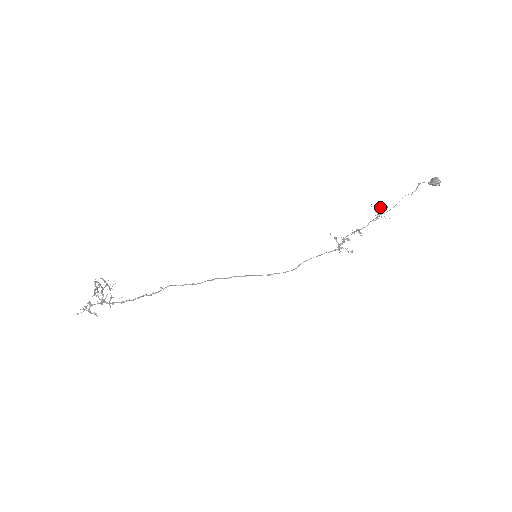
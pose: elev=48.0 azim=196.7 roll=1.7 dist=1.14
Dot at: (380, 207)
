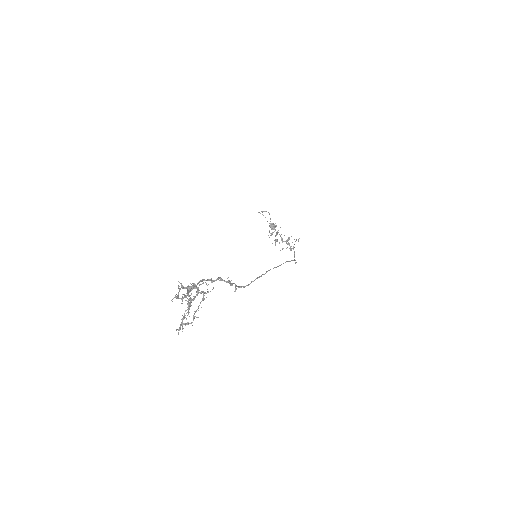
Dot at: (275, 241)
